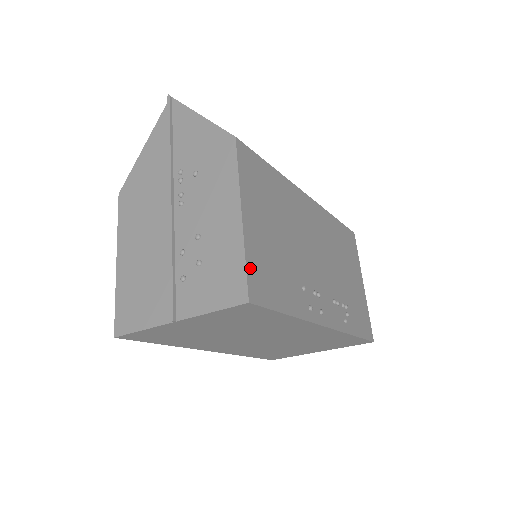
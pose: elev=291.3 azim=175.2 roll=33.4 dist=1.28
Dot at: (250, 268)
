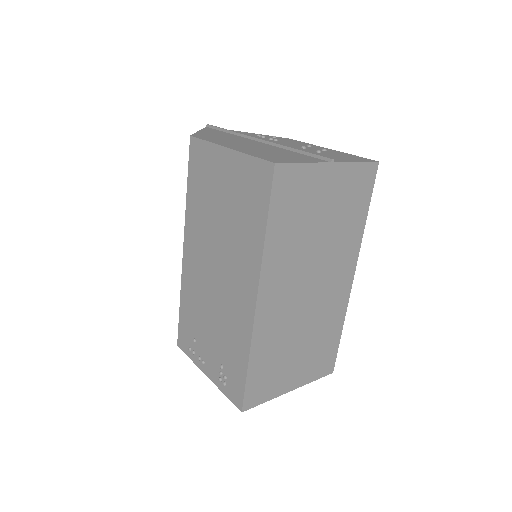
Dot at: occluded
